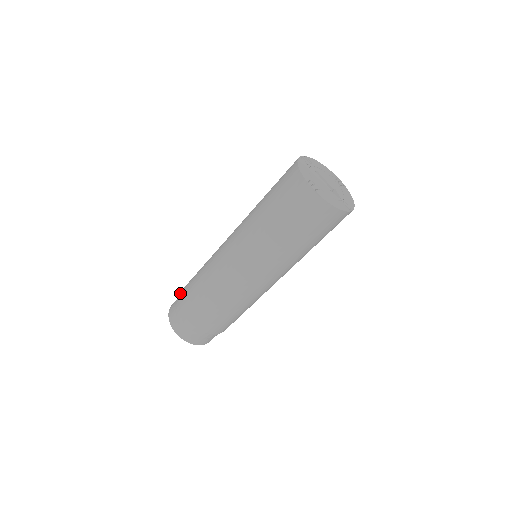
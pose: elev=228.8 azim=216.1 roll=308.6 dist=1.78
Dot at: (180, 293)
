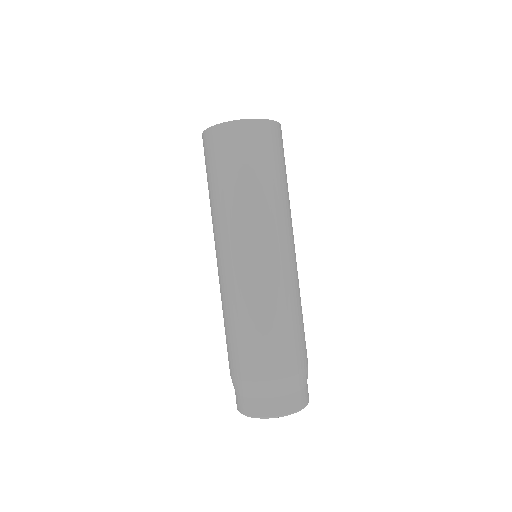
Dot at: (231, 377)
